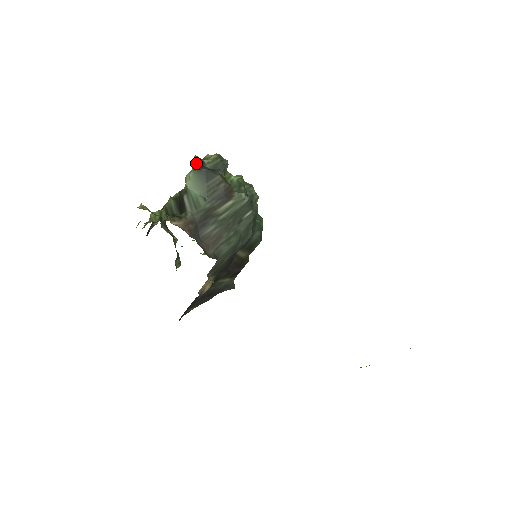
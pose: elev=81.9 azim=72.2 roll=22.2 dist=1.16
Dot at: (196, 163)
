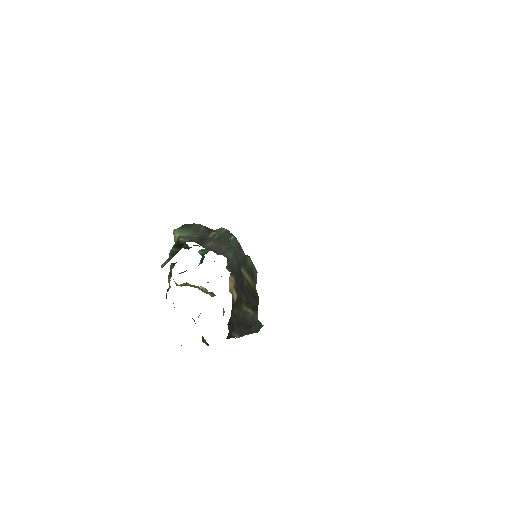
Dot at: occluded
